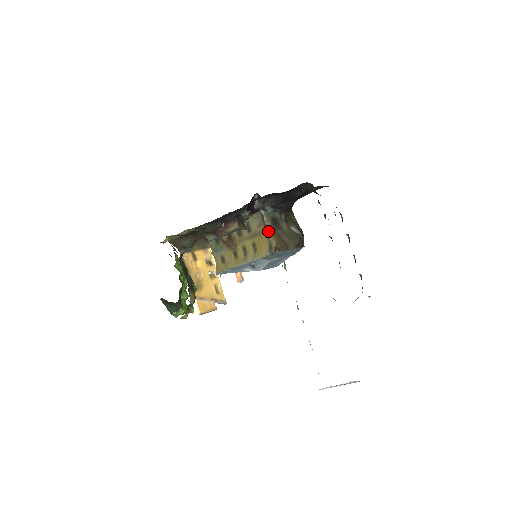
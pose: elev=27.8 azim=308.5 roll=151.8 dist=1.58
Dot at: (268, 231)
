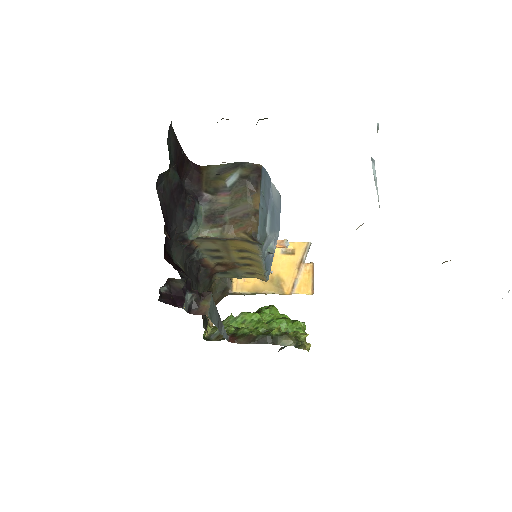
Dot at: (224, 238)
